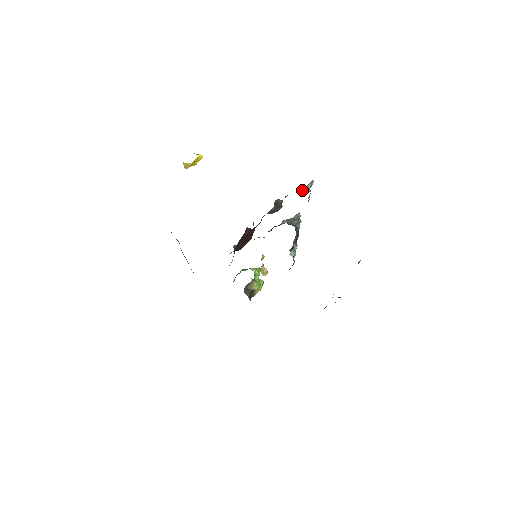
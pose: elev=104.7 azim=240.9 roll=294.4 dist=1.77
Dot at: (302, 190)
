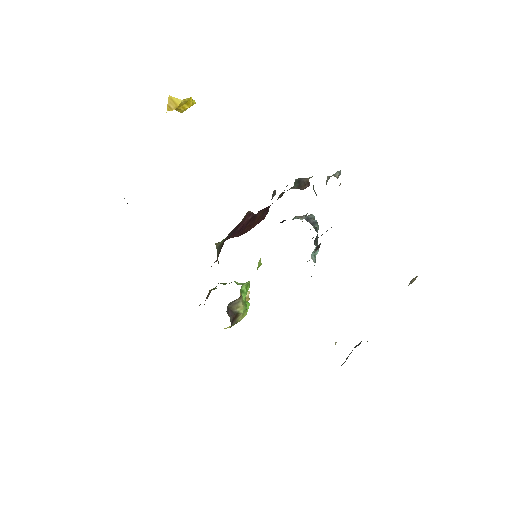
Dot at: (328, 177)
